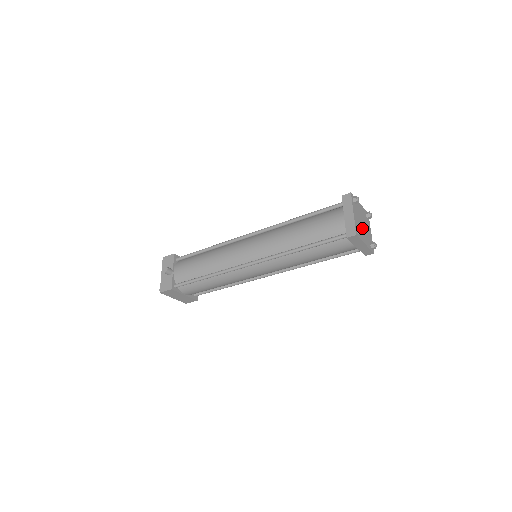
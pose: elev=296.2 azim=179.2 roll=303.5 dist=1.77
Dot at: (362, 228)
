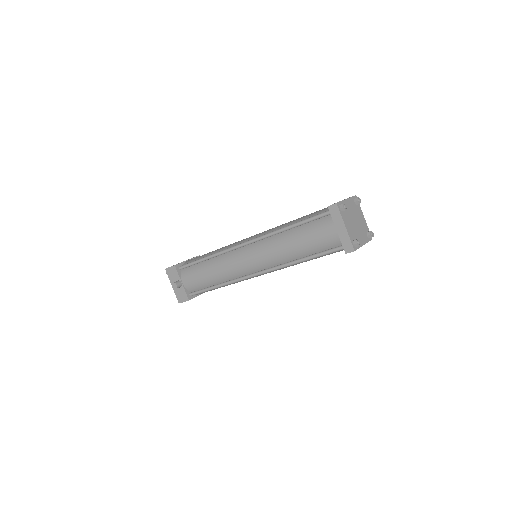
Dot at: (358, 240)
